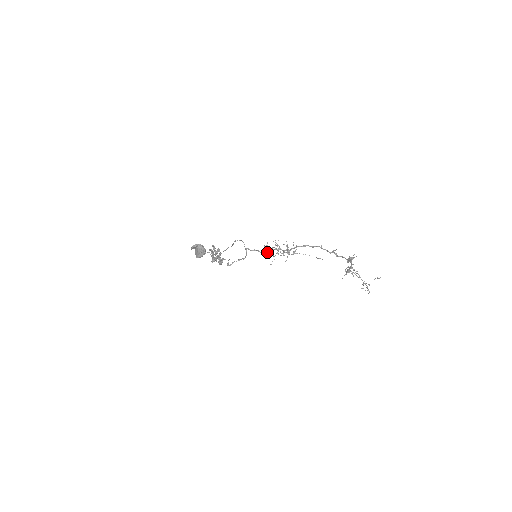
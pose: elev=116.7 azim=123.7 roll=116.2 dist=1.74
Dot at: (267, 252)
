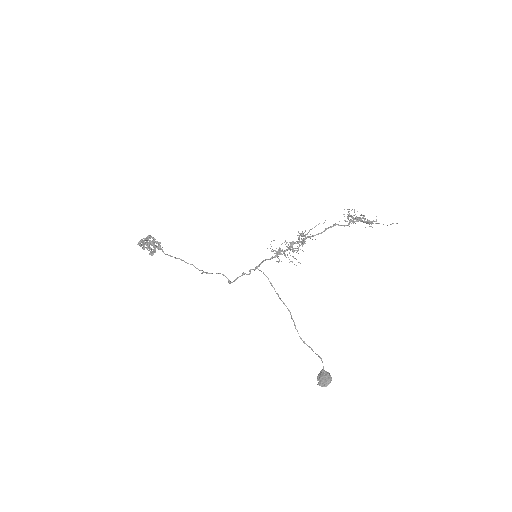
Dot at: occluded
